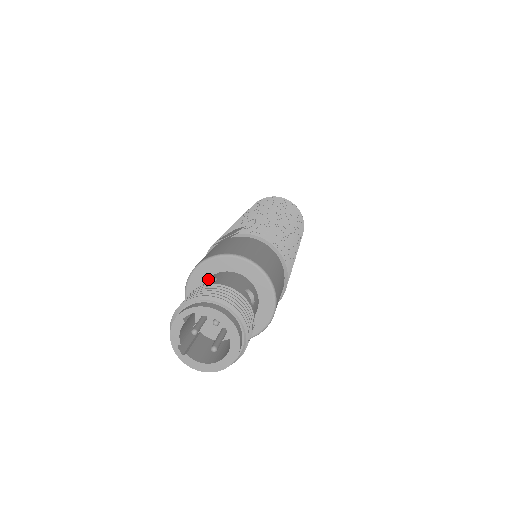
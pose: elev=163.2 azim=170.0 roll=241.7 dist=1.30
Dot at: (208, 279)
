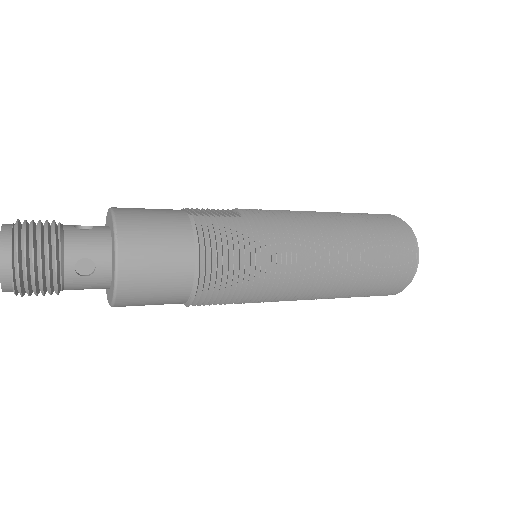
Dot at: occluded
